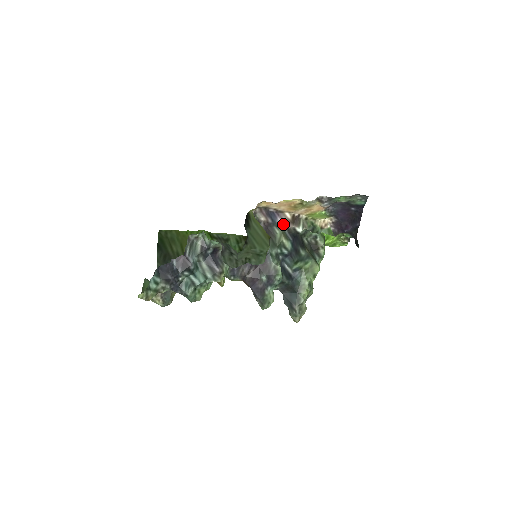
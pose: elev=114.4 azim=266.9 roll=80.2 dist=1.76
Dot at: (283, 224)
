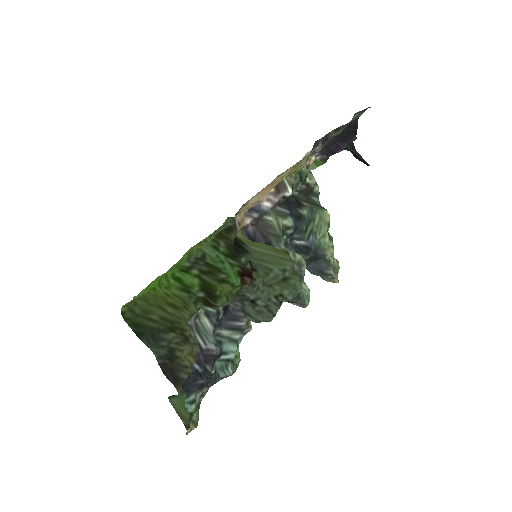
Dot at: (270, 204)
